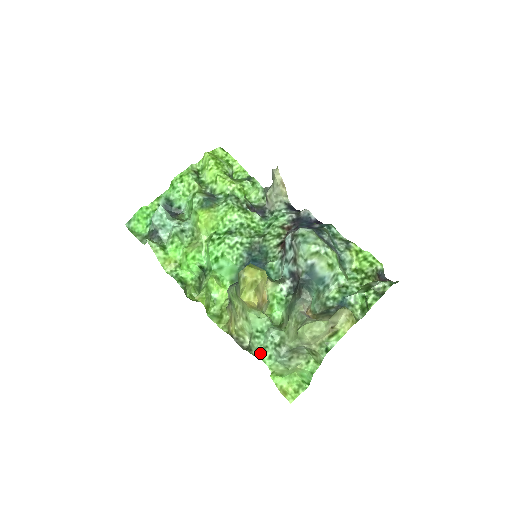
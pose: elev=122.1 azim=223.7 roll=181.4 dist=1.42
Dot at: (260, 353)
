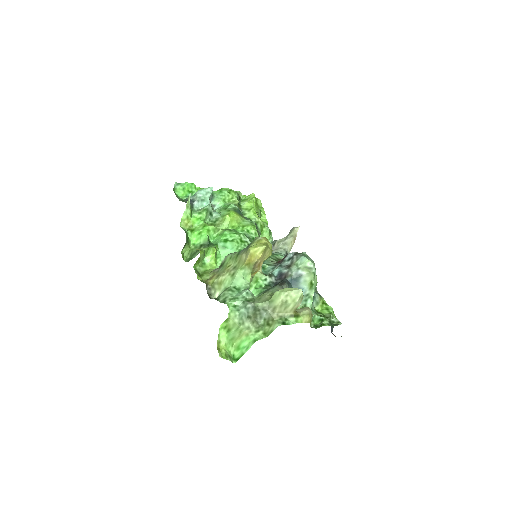
Dot at: (228, 300)
